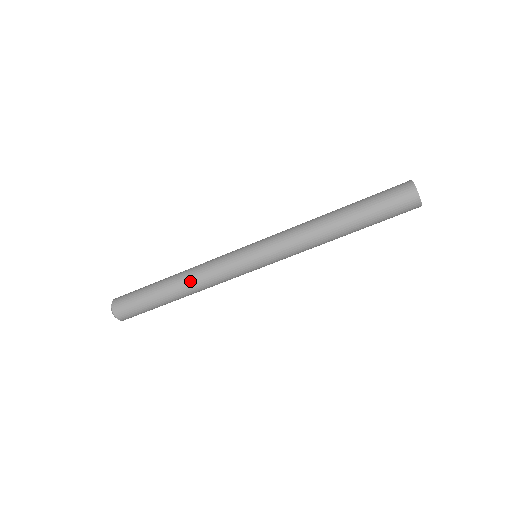
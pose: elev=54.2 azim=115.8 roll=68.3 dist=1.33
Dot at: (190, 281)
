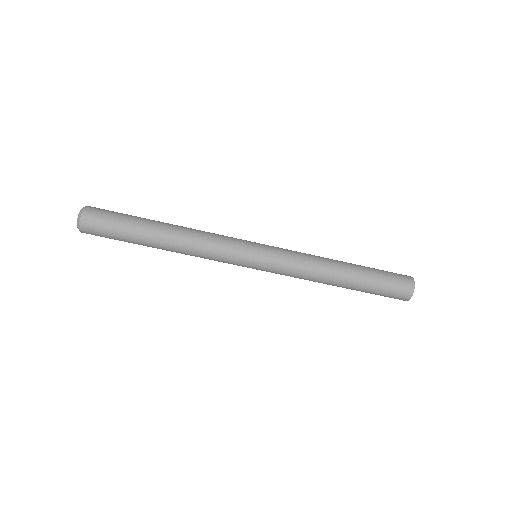
Dot at: (187, 232)
